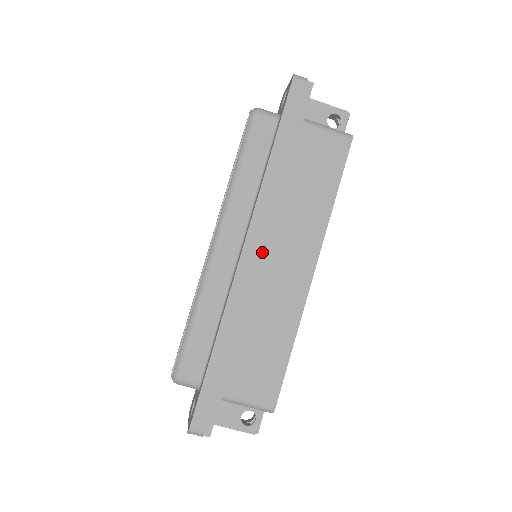
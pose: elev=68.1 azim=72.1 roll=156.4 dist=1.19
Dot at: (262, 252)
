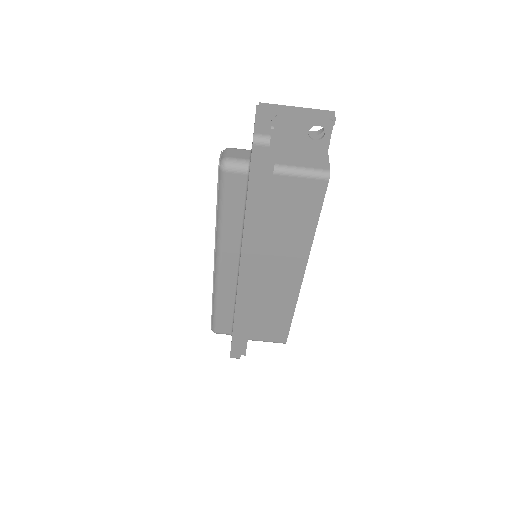
Dot at: (257, 270)
